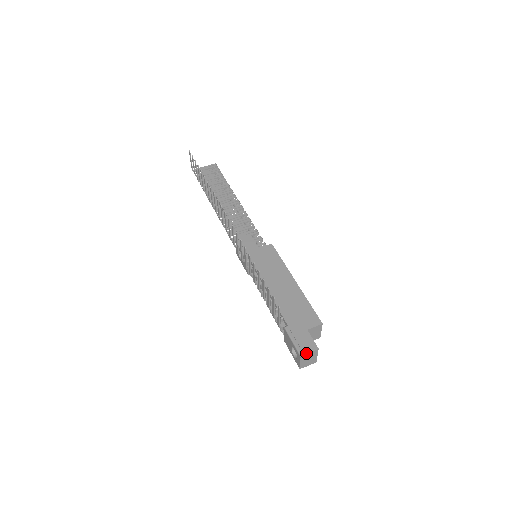
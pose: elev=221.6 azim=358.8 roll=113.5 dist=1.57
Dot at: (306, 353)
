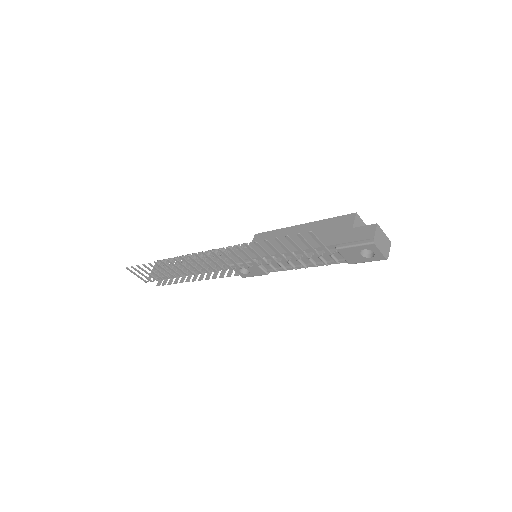
Dot at: (373, 236)
